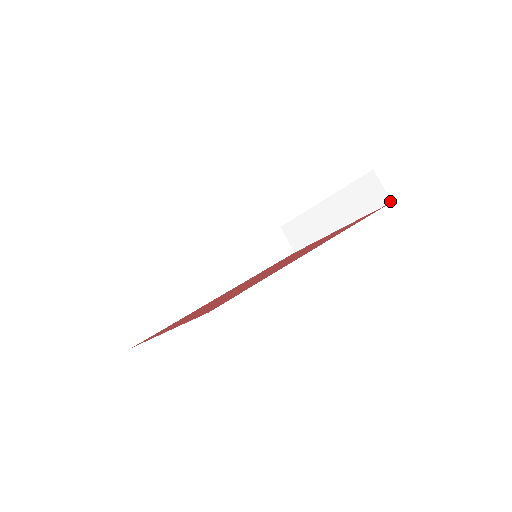
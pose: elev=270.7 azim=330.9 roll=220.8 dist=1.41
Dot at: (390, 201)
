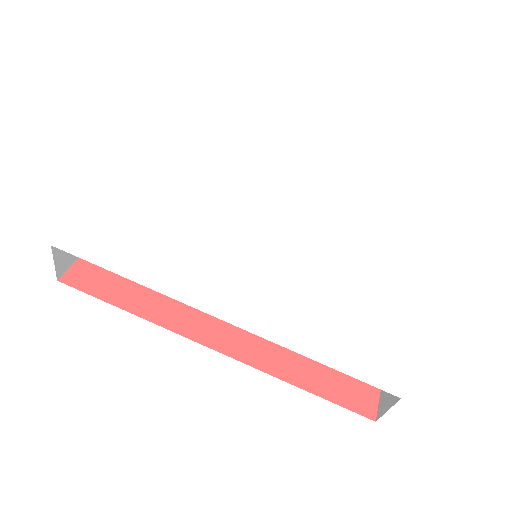
Dot at: (377, 419)
